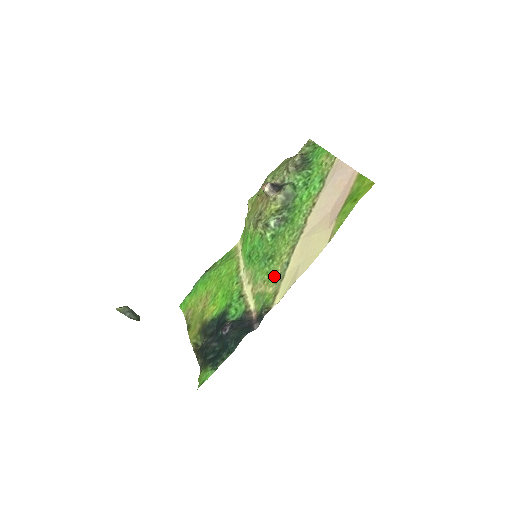
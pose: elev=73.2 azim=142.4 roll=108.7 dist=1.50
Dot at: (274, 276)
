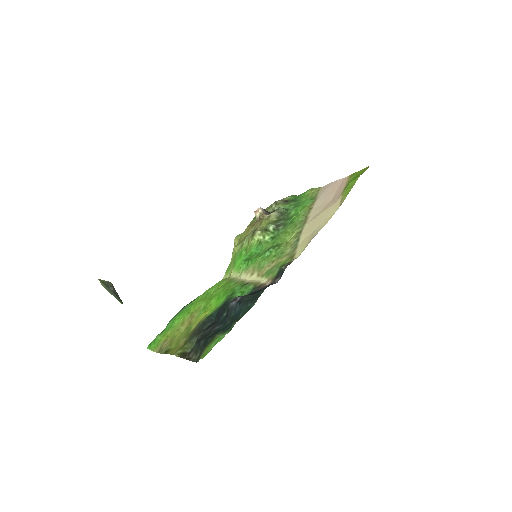
Dot at: (285, 252)
